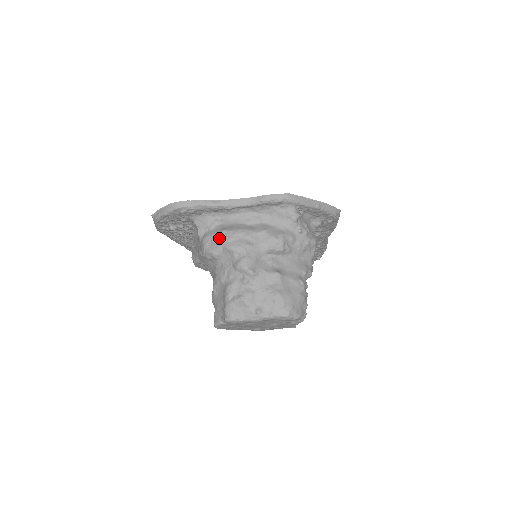
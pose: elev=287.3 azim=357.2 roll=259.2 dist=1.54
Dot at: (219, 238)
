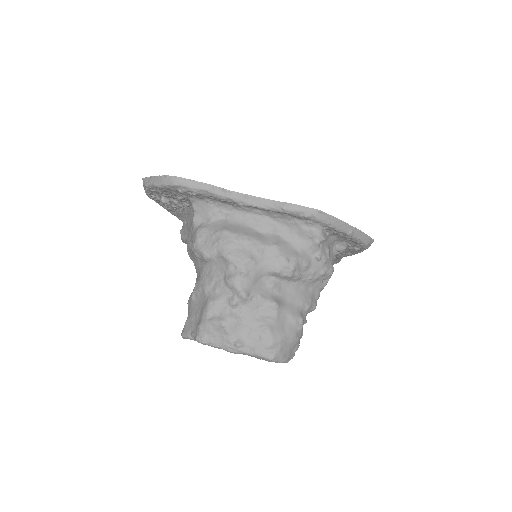
Dot at: (217, 238)
